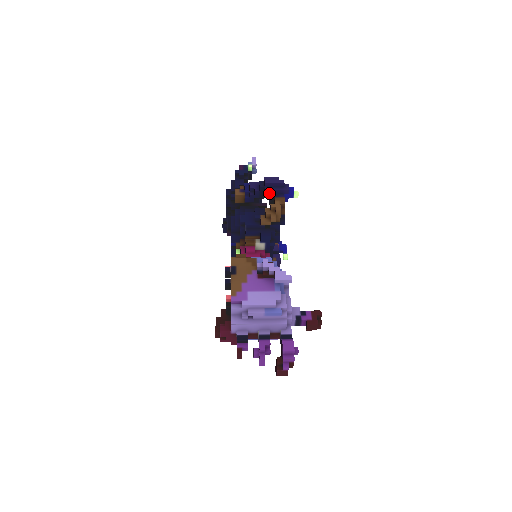
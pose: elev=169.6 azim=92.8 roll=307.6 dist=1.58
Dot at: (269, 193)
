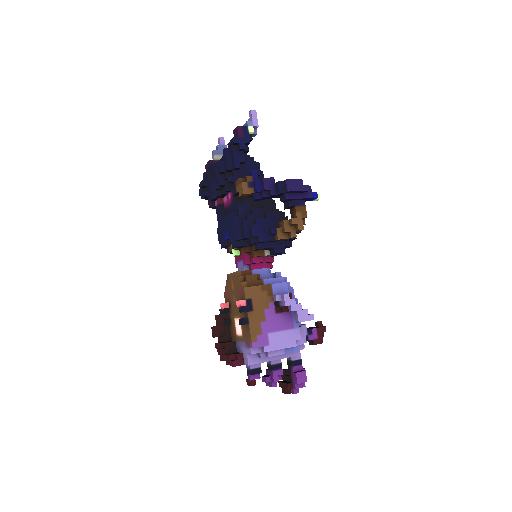
Dot at: (289, 200)
